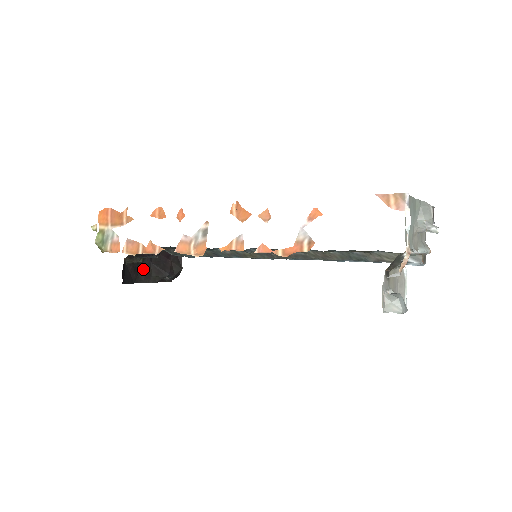
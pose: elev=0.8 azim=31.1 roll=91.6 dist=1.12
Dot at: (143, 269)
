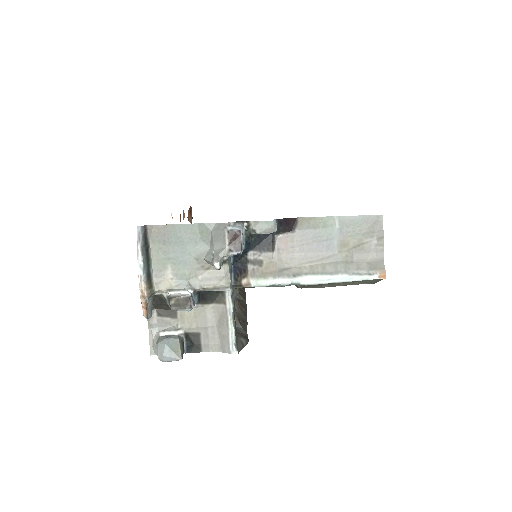
Dot at: occluded
